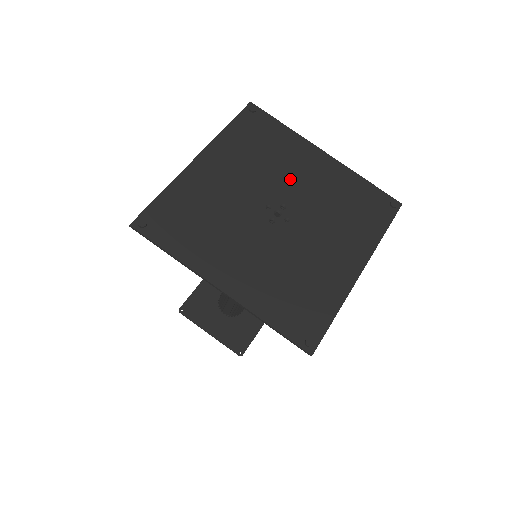
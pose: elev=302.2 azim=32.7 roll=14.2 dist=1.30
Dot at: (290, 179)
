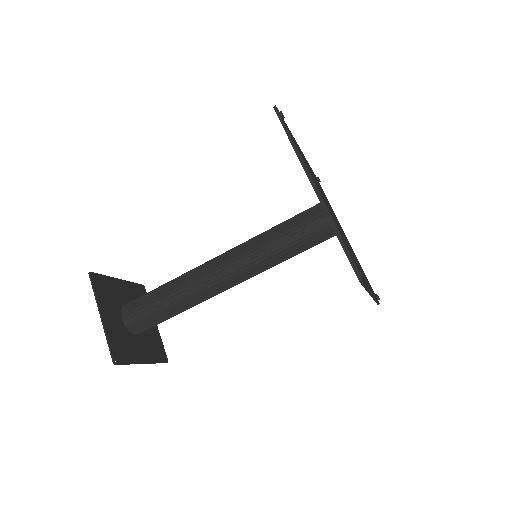
Dot at: occluded
